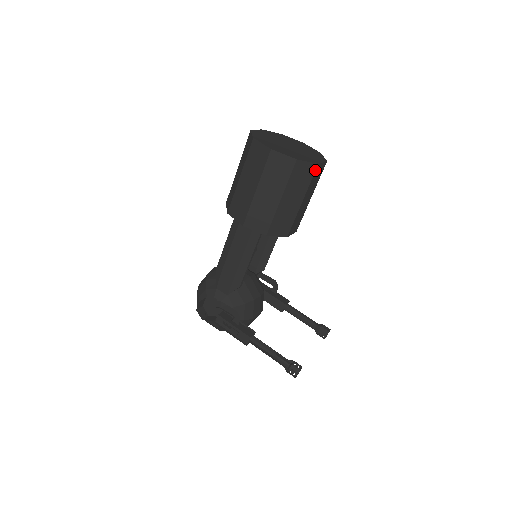
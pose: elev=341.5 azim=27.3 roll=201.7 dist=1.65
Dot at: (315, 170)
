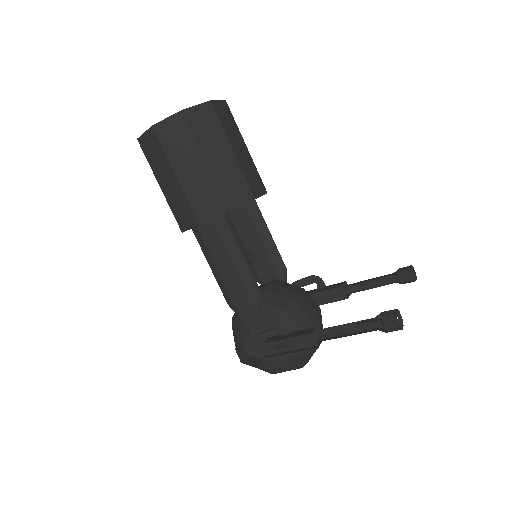
Dot at: (213, 109)
